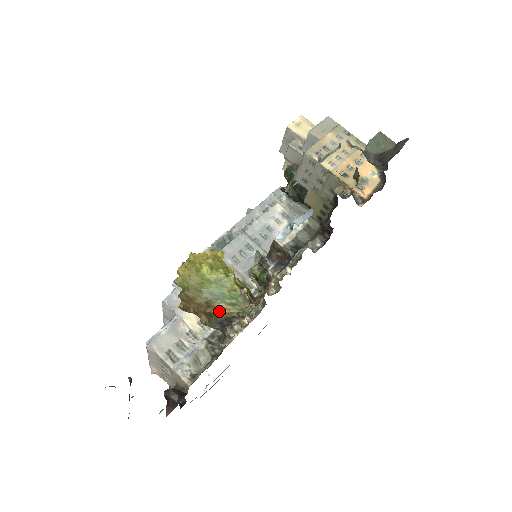
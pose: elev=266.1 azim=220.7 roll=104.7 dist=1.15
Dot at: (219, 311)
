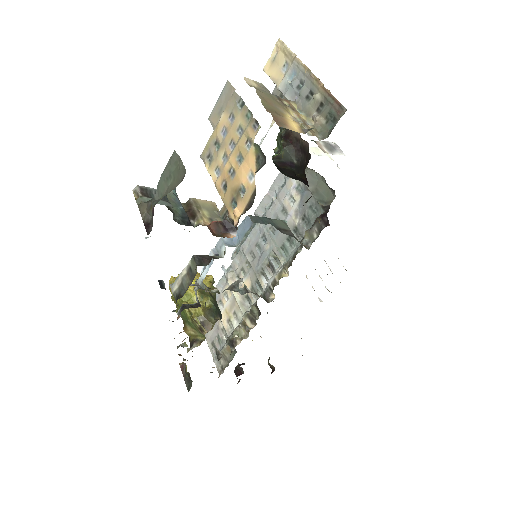
Dot at: (189, 333)
